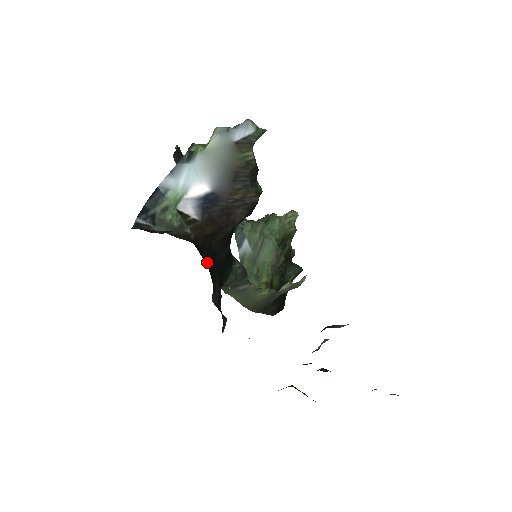
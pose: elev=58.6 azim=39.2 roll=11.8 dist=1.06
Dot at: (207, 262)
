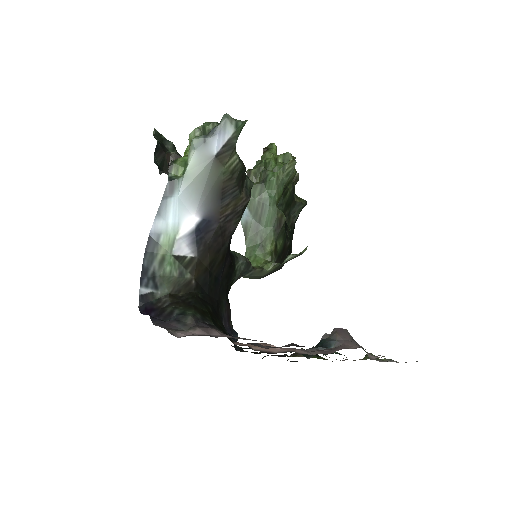
Dot at: (211, 298)
